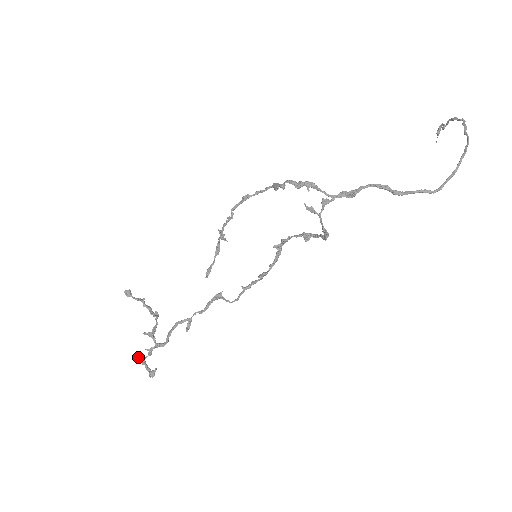
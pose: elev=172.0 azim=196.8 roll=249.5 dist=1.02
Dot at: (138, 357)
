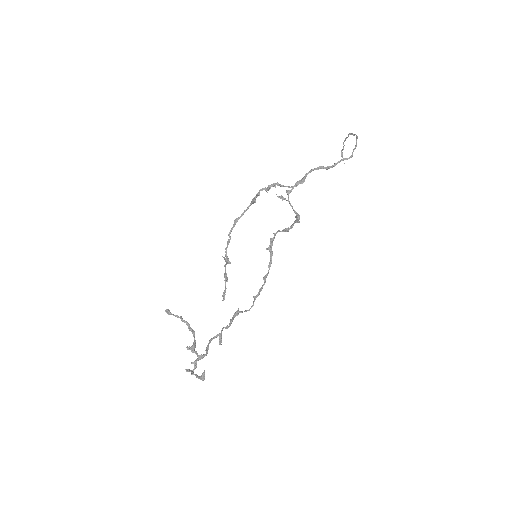
Dot at: (187, 370)
